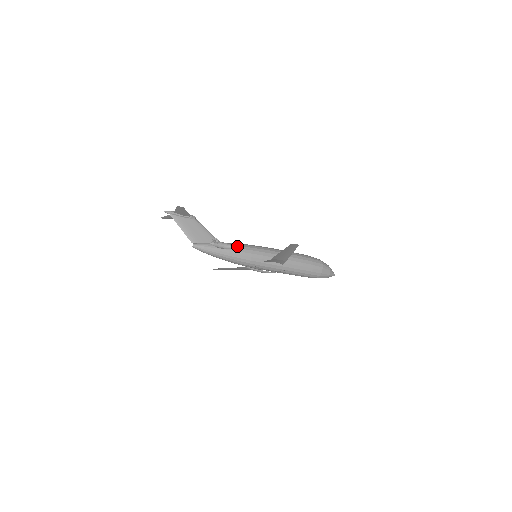
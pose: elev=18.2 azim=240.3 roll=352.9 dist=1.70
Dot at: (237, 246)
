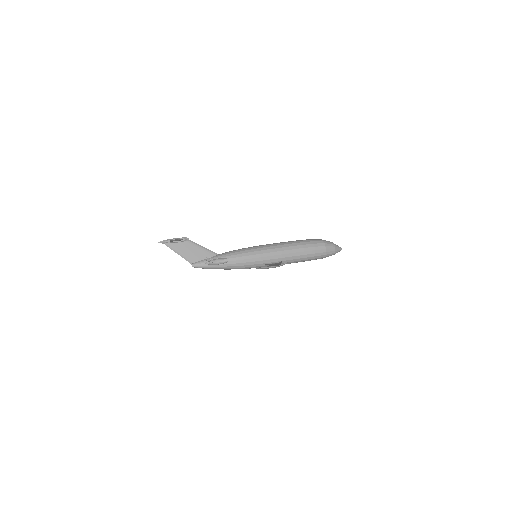
Dot at: (234, 255)
